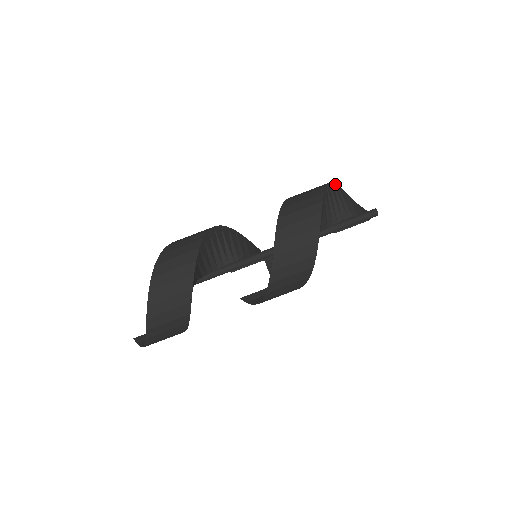
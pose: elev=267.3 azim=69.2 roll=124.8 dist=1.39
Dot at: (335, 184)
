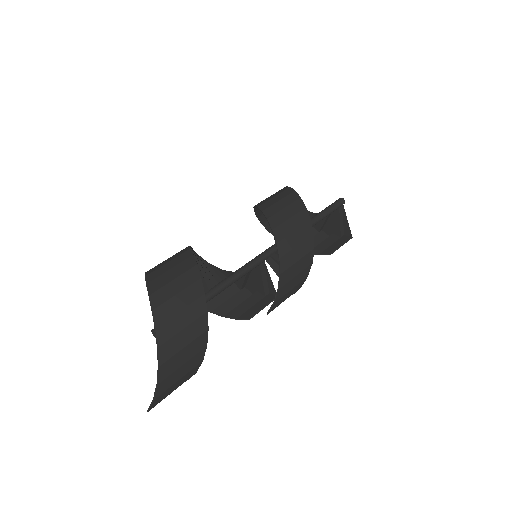
Dot at: occluded
